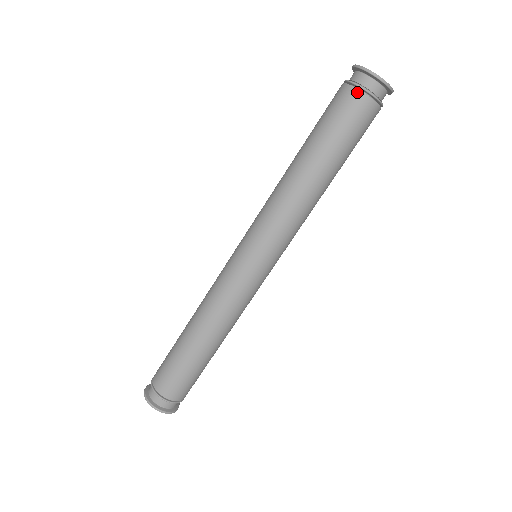
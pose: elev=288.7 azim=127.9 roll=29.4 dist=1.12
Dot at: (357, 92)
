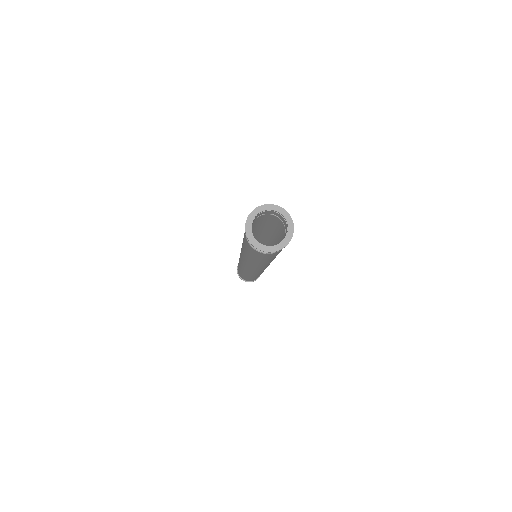
Dot at: occluded
